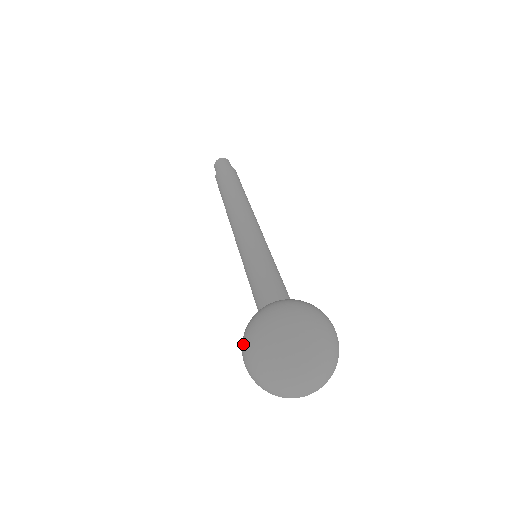
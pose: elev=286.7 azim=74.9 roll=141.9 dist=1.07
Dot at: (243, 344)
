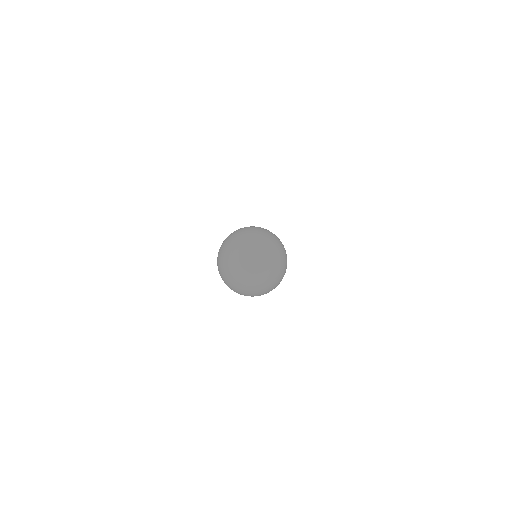
Dot at: occluded
